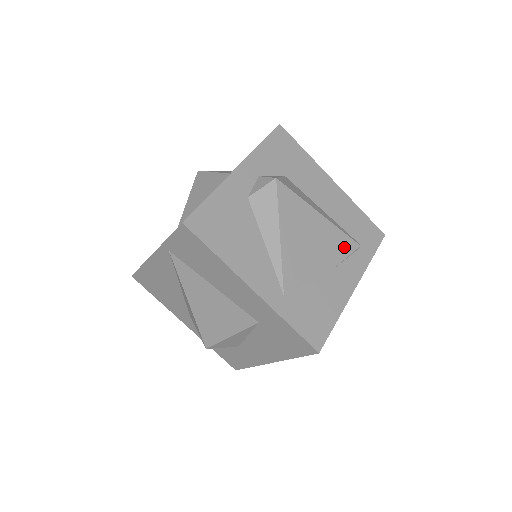
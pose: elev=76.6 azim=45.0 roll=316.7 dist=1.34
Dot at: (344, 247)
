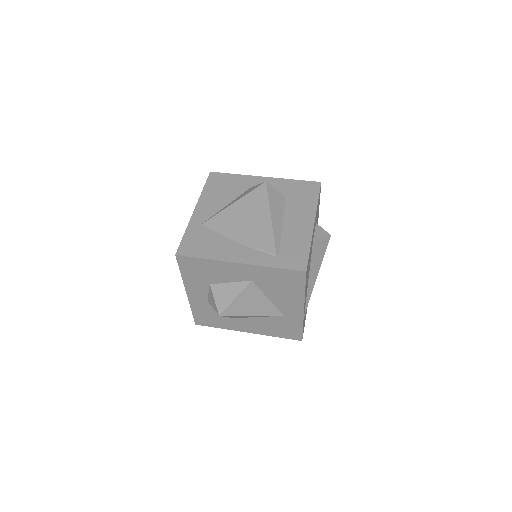
Dot at: (264, 243)
